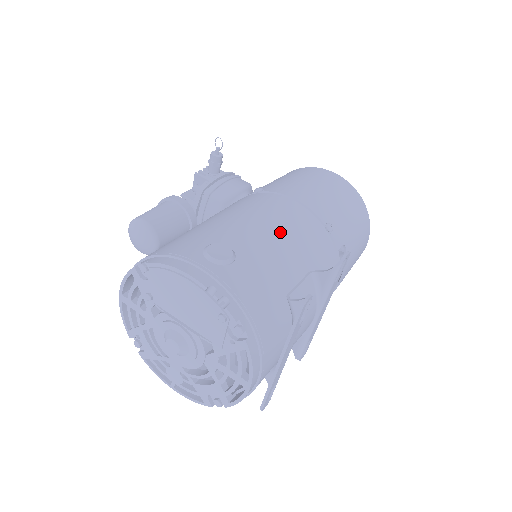
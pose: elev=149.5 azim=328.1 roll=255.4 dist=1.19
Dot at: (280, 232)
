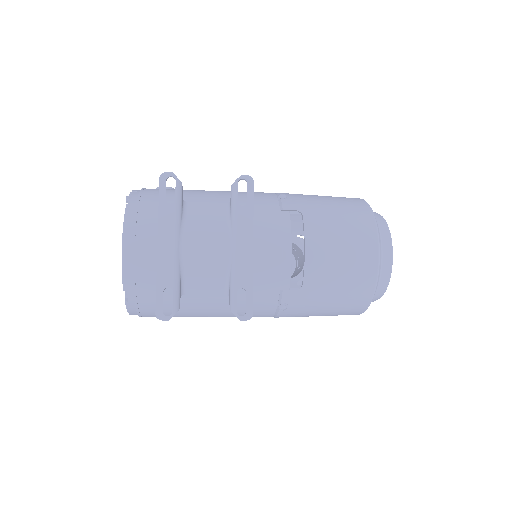
Dot at: (225, 191)
